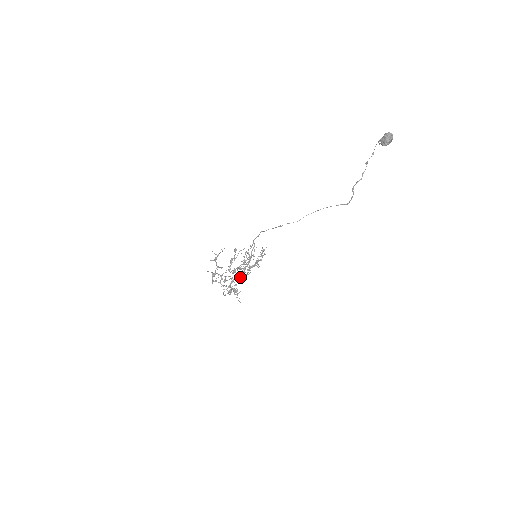
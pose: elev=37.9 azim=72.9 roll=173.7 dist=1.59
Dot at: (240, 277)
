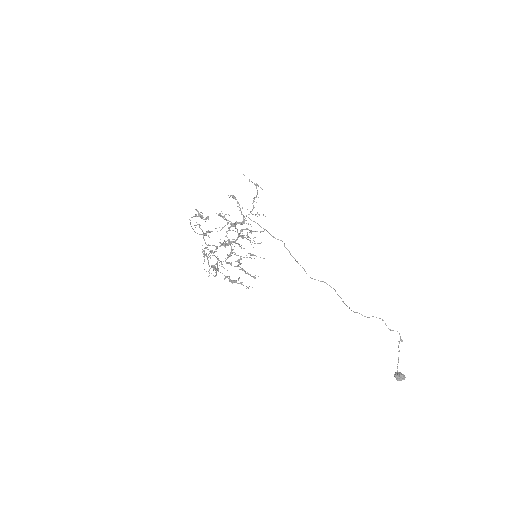
Dot at: occluded
